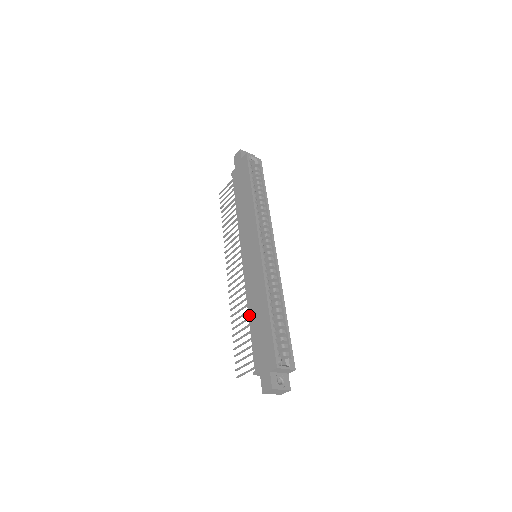
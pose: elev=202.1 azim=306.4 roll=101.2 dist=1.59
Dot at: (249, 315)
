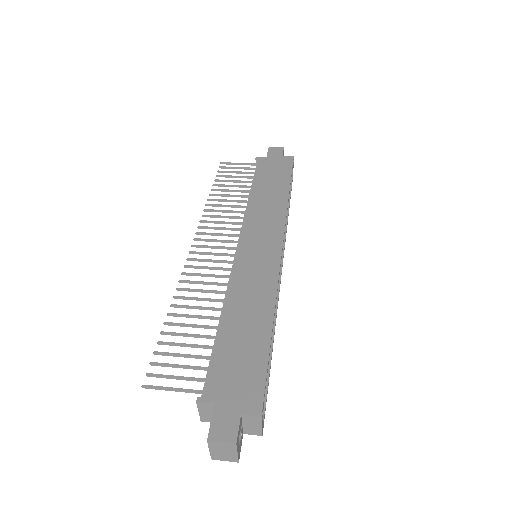
Dot at: (225, 315)
